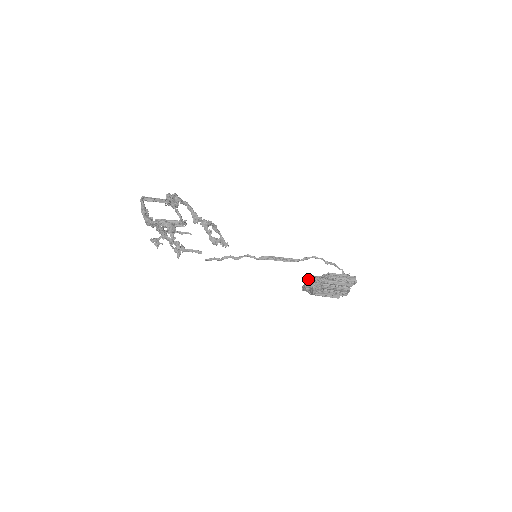
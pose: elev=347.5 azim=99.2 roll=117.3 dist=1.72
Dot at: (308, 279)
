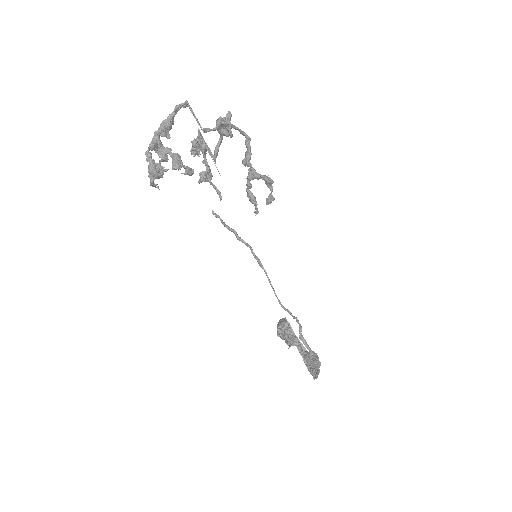
Dot at: (286, 323)
